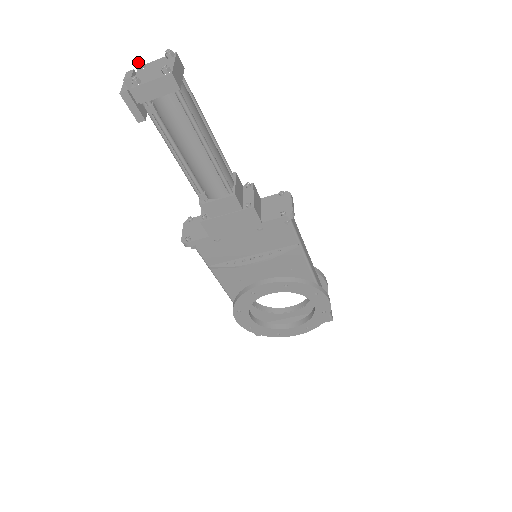
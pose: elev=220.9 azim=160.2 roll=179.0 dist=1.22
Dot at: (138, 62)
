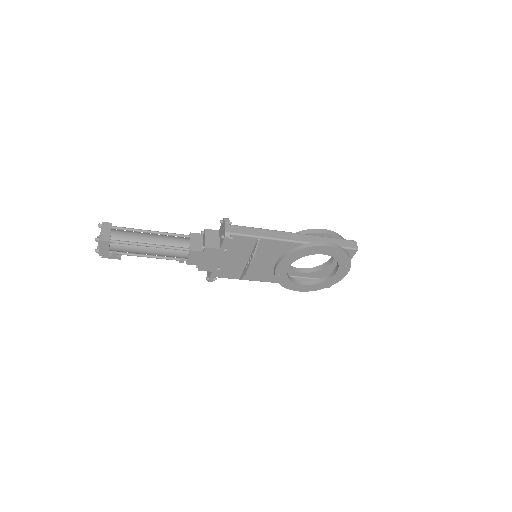
Dot at: occluded
